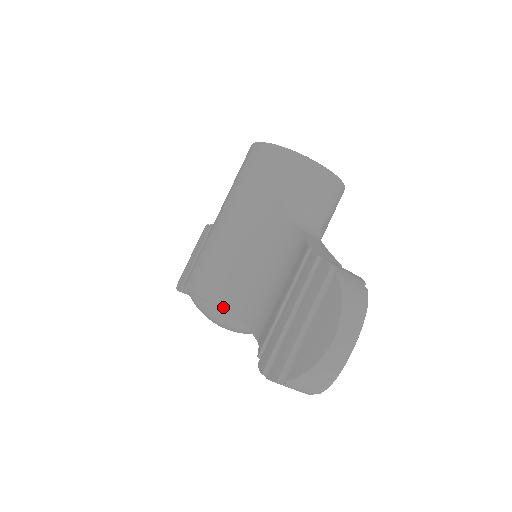
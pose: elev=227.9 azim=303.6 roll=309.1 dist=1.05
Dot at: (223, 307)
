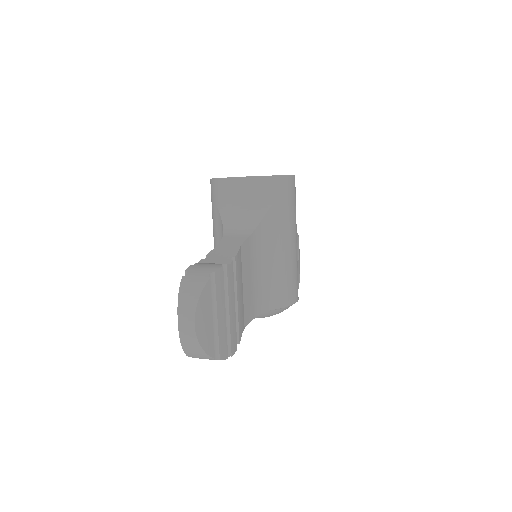
Dot at: occluded
